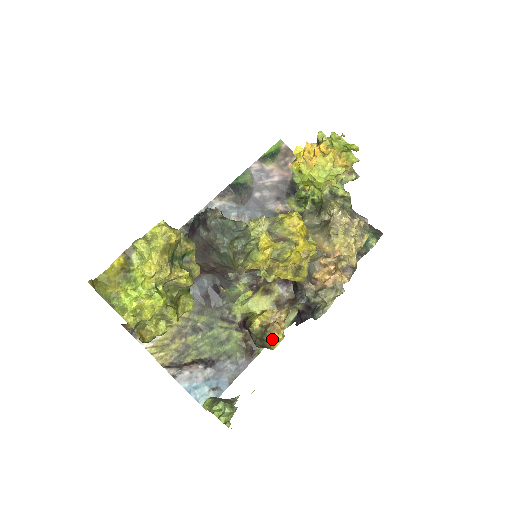
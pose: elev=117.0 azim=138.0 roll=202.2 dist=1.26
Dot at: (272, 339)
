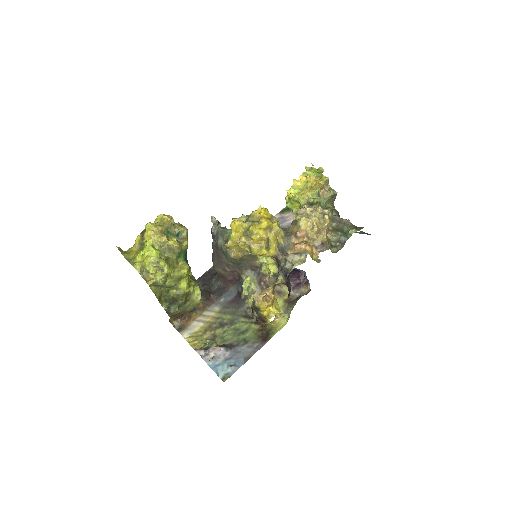
Dot at: (262, 306)
